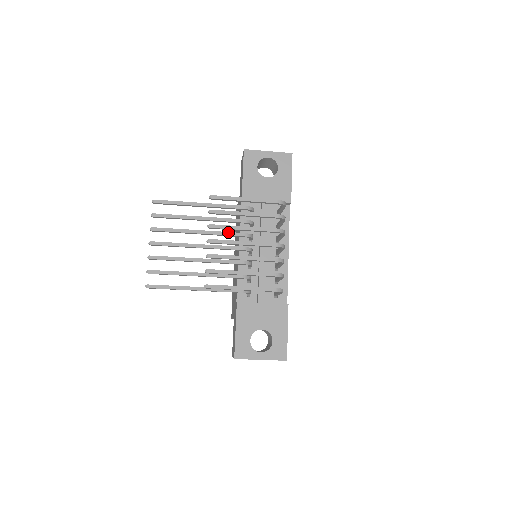
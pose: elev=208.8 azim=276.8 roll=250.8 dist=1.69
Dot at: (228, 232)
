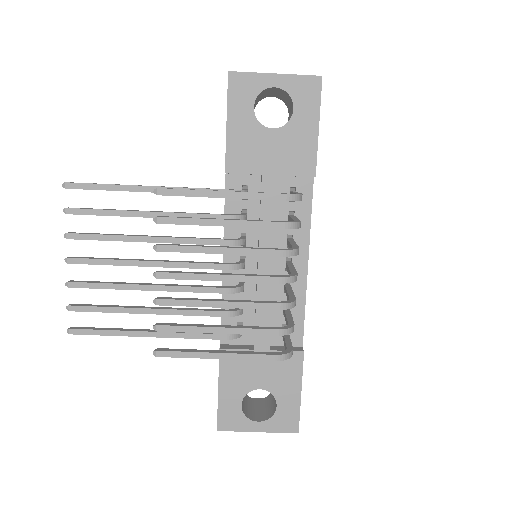
Dot at: (200, 239)
